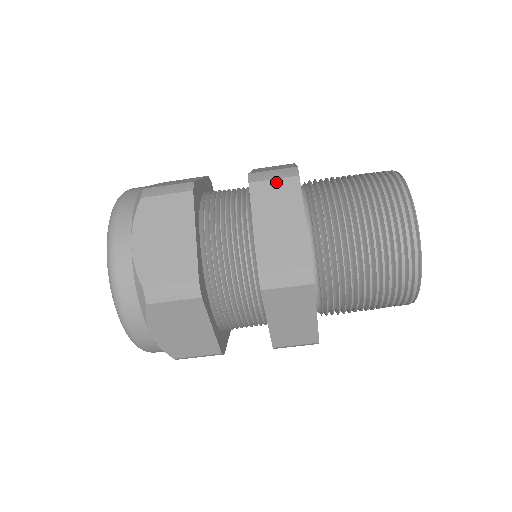
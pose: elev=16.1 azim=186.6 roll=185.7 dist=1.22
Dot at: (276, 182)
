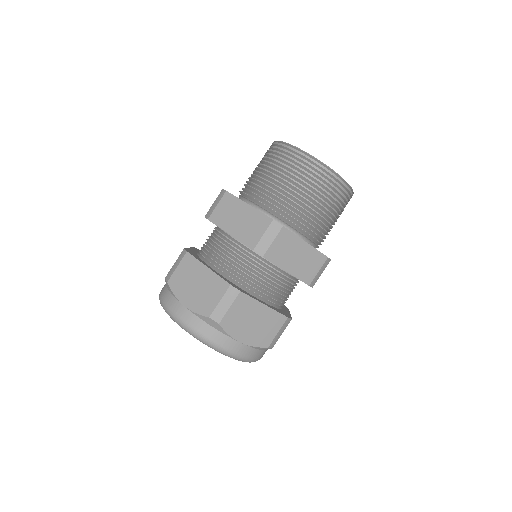
Dot at: (276, 242)
